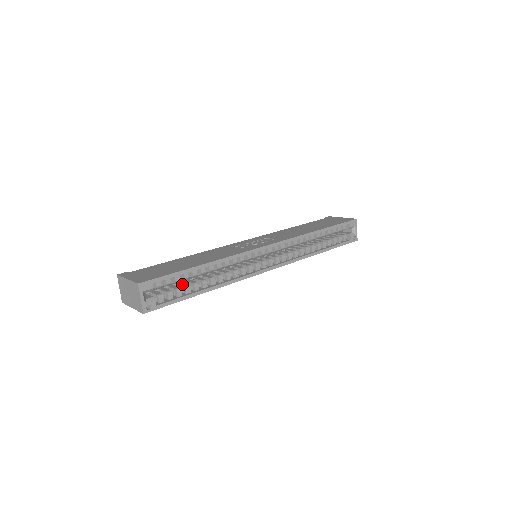
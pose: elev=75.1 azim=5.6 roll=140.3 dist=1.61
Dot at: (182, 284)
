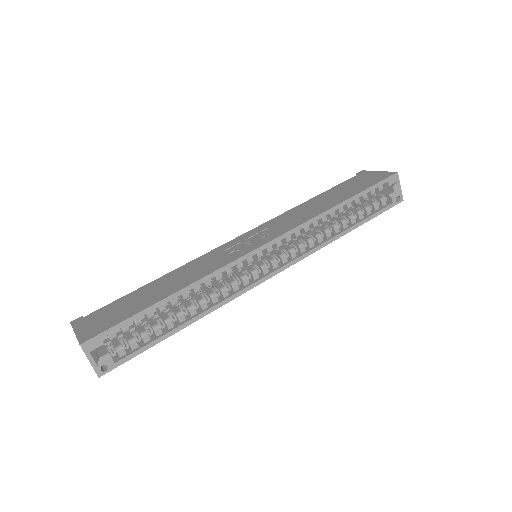
Dot at: (150, 323)
